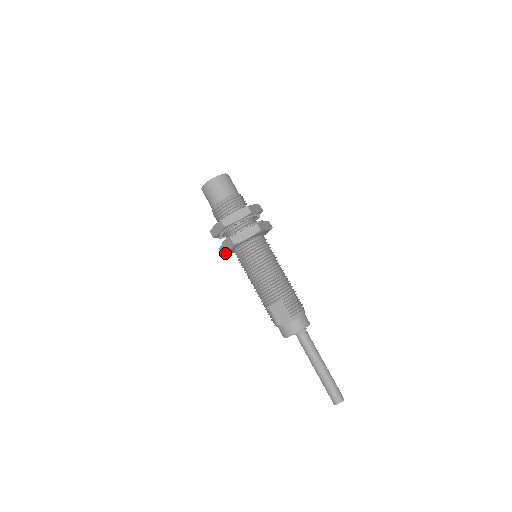
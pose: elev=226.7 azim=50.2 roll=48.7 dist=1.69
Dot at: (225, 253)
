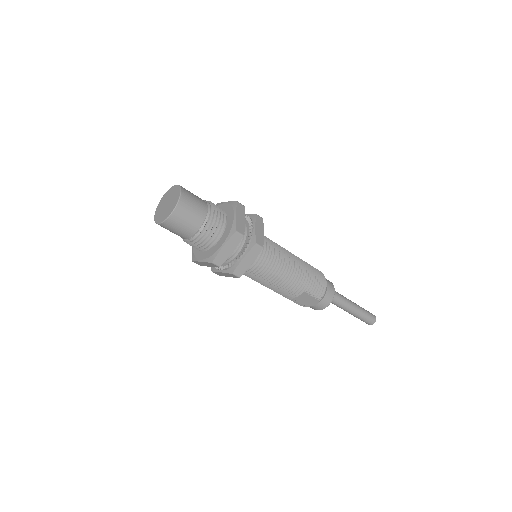
Dot at: (223, 275)
